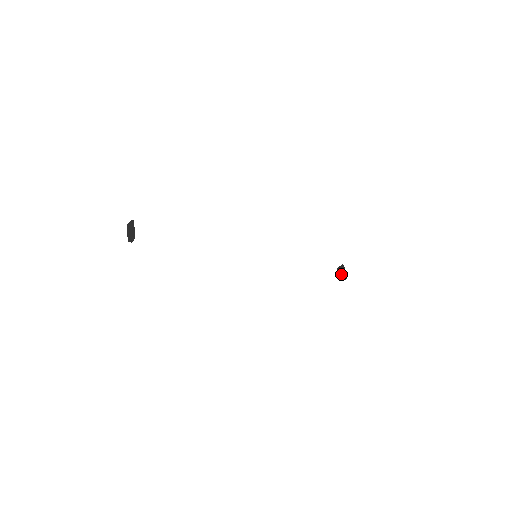
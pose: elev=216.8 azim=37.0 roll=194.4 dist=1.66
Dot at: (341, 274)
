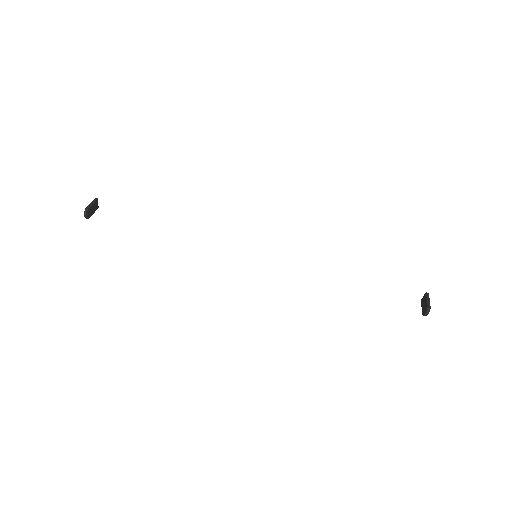
Dot at: (423, 306)
